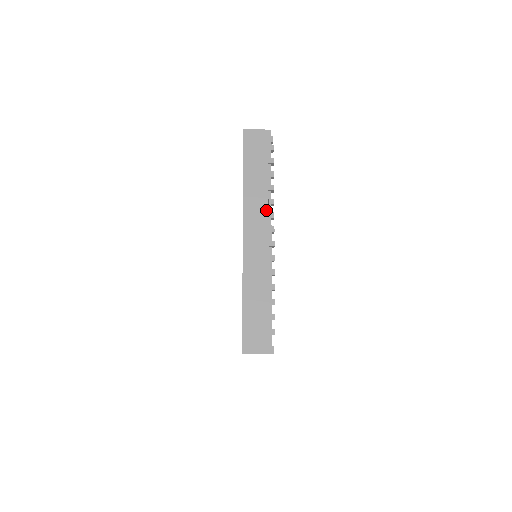
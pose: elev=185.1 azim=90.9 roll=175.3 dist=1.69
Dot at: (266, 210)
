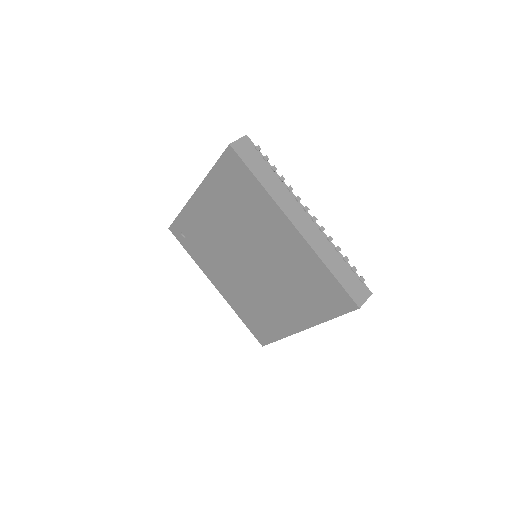
Dot at: (292, 197)
